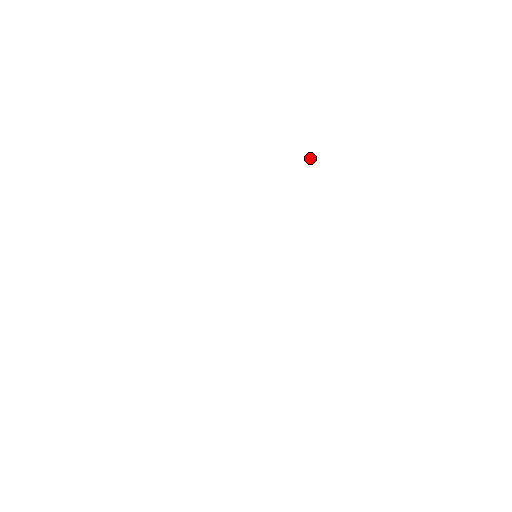
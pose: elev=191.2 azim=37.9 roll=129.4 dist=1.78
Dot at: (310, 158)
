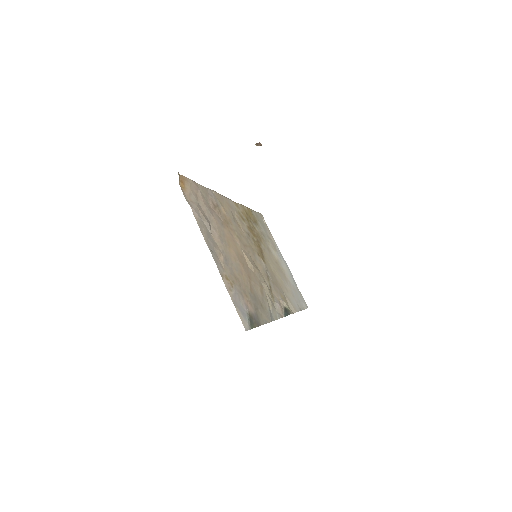
Dot at: (257, 145)
